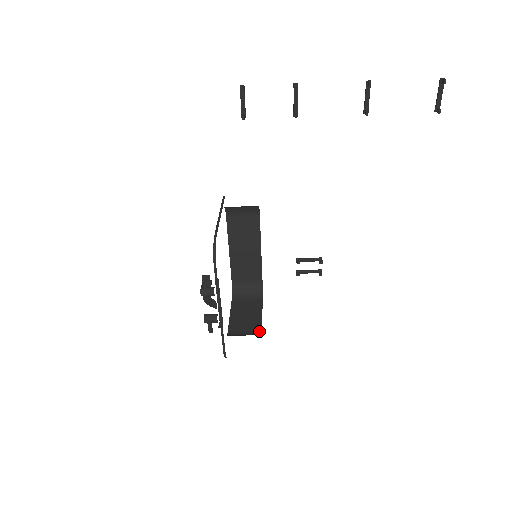
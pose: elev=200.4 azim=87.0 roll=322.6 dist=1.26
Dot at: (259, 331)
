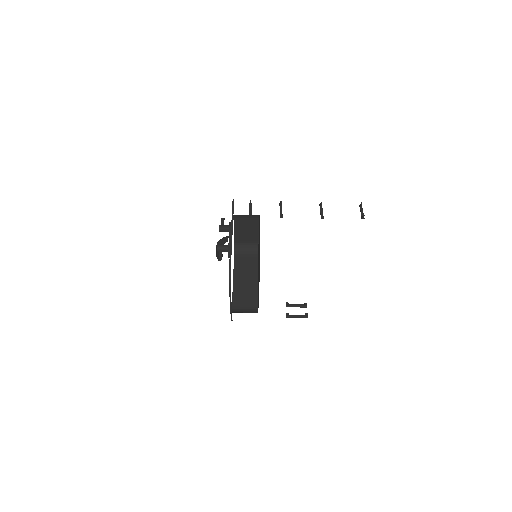
Dot at: occluded
